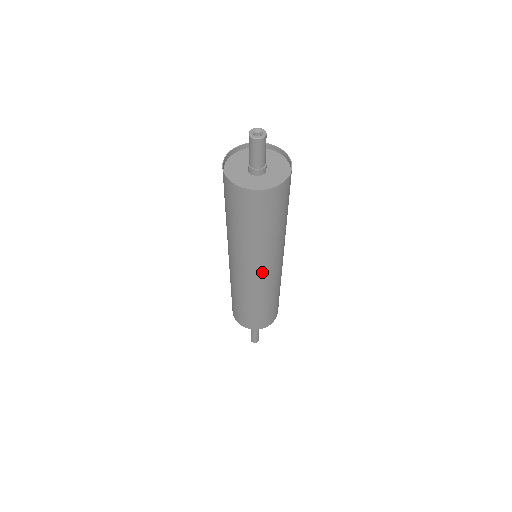
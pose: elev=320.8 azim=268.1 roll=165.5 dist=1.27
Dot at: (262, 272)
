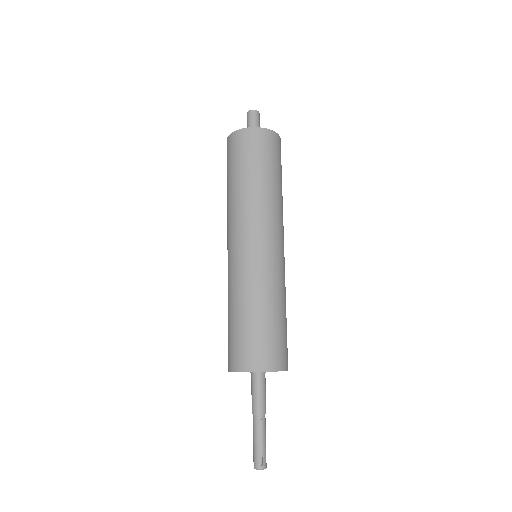
Dot at: (264, 239)
